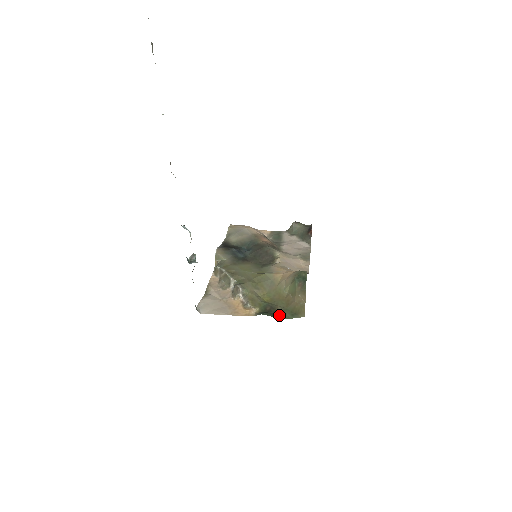
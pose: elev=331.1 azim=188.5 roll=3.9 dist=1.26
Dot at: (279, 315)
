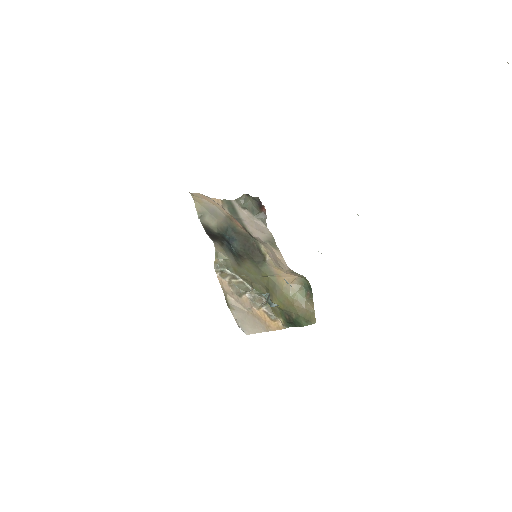
Dot at: (298, 323)
